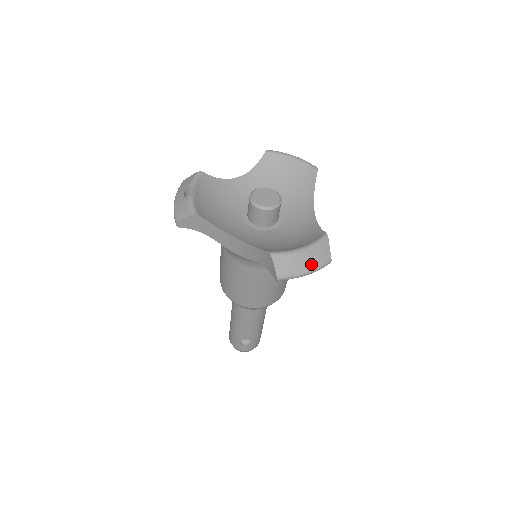
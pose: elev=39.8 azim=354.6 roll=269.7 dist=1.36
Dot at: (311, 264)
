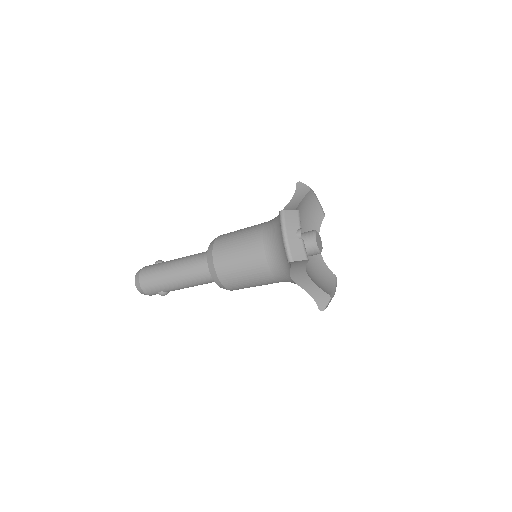
Dot at: occluded
